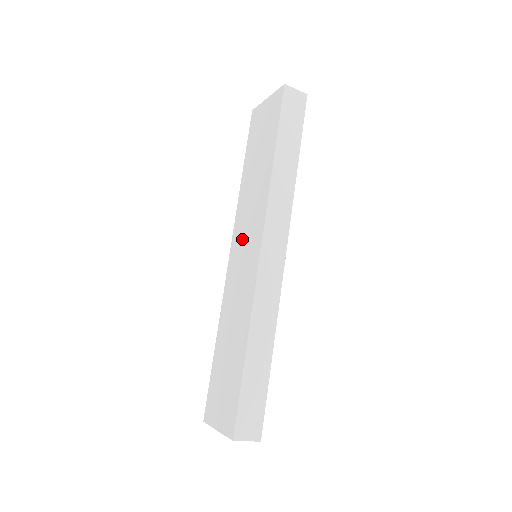
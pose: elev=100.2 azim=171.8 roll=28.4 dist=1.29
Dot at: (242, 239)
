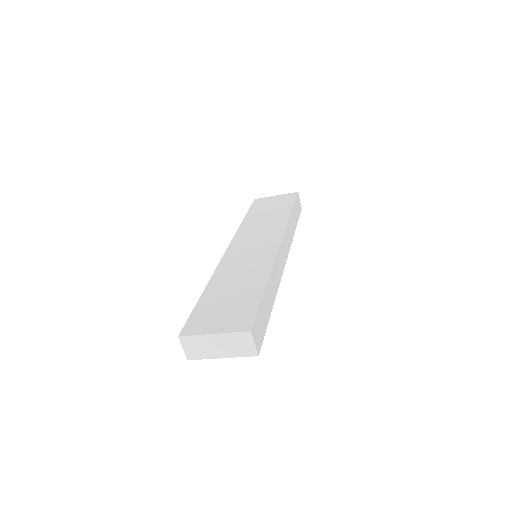
Dot at: (249, 241)
